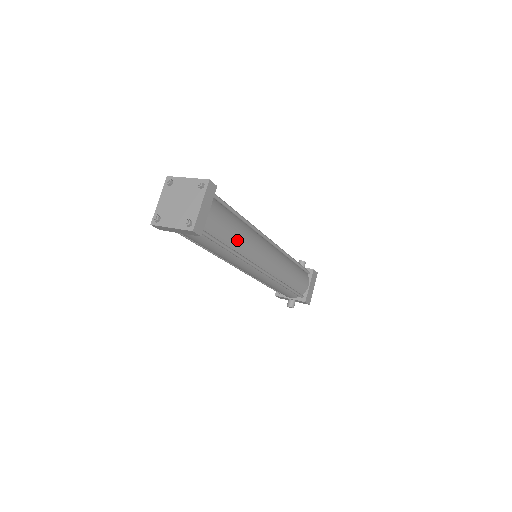
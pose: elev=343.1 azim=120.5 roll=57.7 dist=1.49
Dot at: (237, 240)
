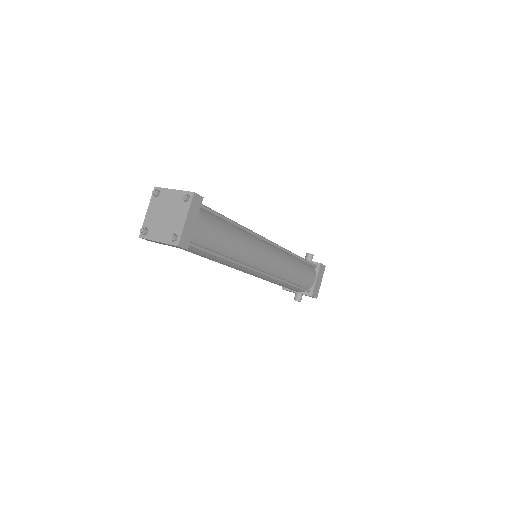
Dot at: (230, 247)
